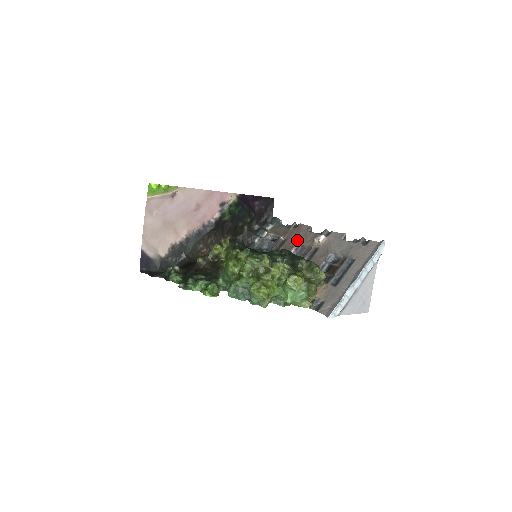
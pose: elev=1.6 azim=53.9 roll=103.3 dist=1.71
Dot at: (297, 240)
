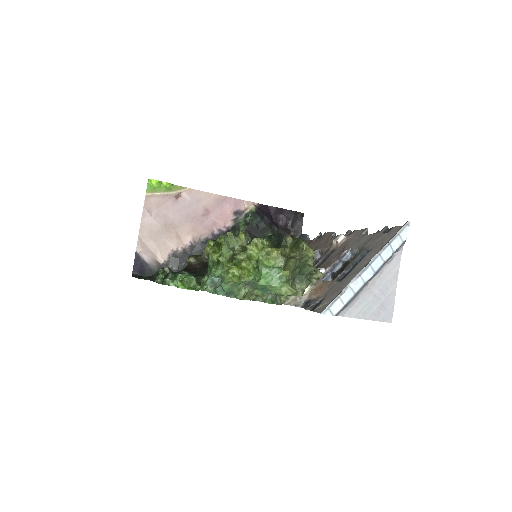
Dot at: (317, 247)
